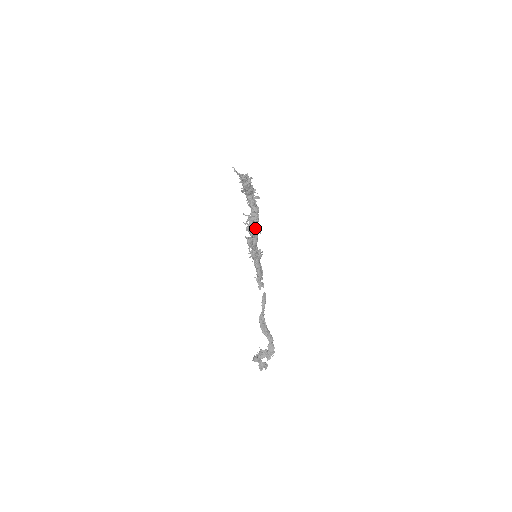
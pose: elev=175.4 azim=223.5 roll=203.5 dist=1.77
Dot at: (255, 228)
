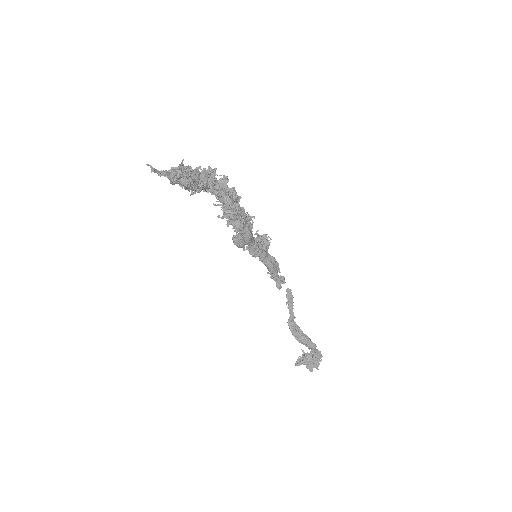
Dot at: (240, 220)
